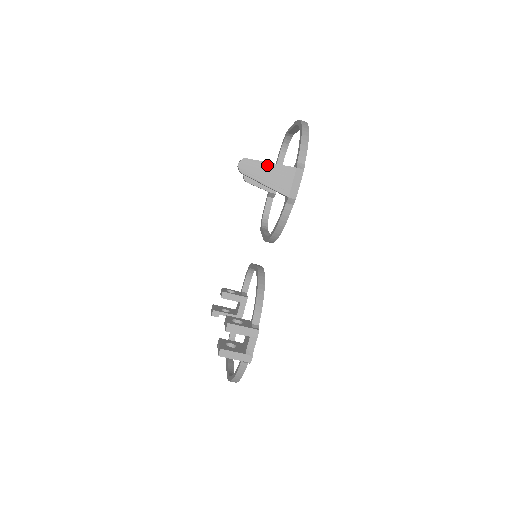
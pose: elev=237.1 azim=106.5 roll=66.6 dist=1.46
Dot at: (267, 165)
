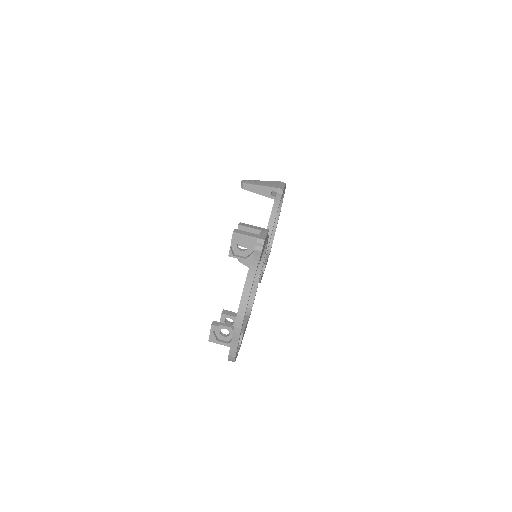
Dot at: (261, 181)
